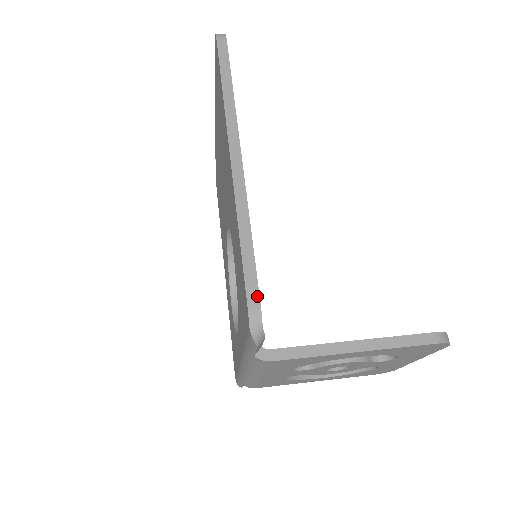
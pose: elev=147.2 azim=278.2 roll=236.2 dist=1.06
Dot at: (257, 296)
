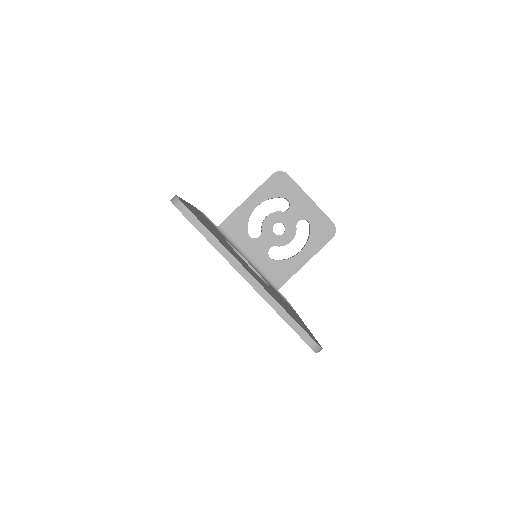
Dot at: occluded
